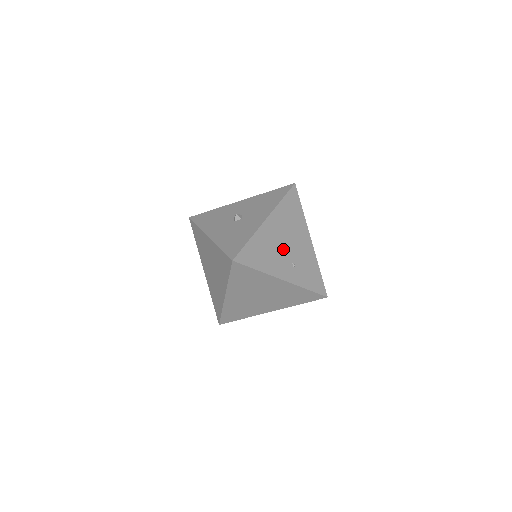
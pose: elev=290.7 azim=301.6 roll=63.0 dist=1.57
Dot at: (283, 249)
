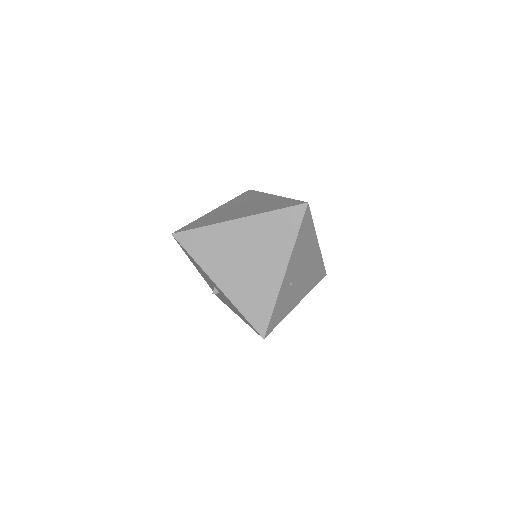
Dot at: (301, 267)
